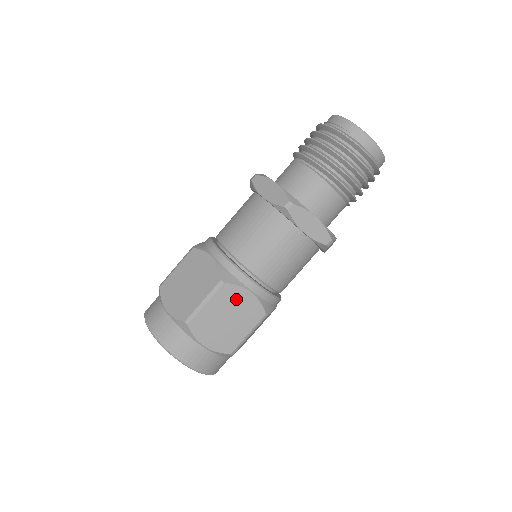
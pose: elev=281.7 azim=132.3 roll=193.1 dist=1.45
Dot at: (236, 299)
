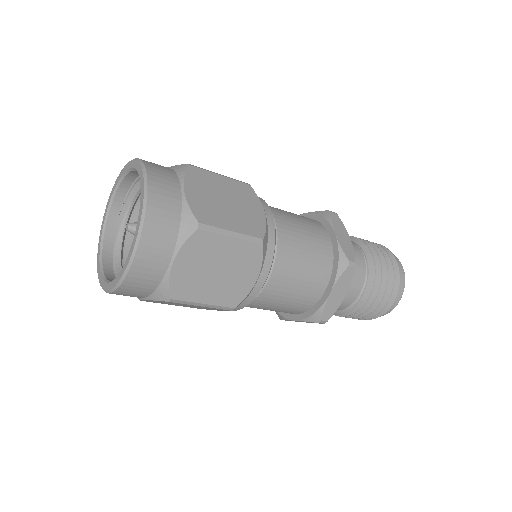
Dot at: (246, 267)
